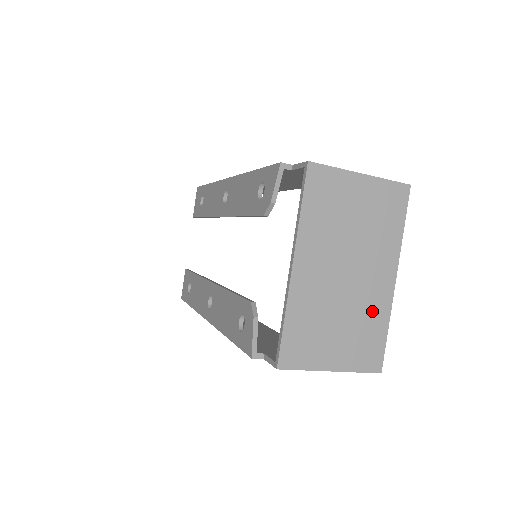
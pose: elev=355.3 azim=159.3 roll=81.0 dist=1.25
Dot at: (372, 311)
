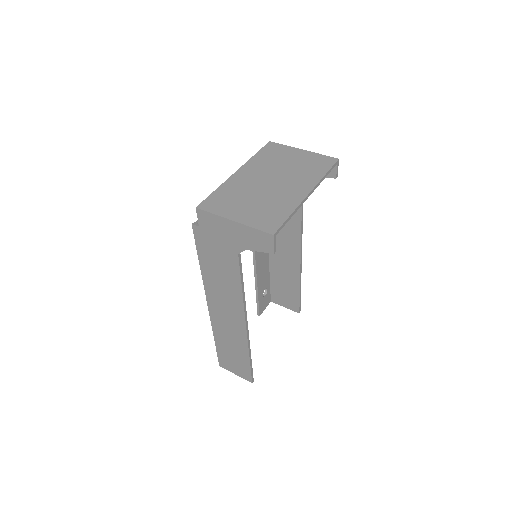
Dot at: (282, 202)
